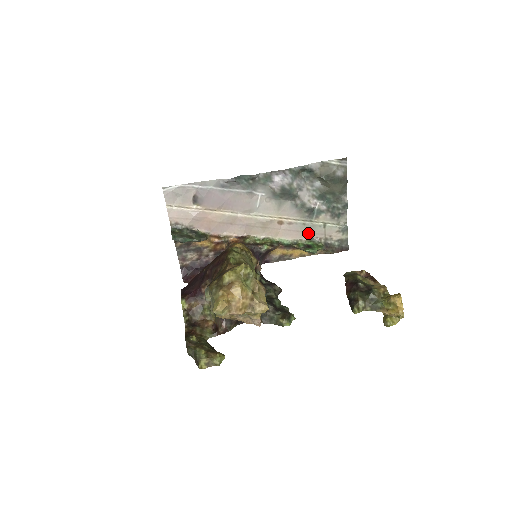
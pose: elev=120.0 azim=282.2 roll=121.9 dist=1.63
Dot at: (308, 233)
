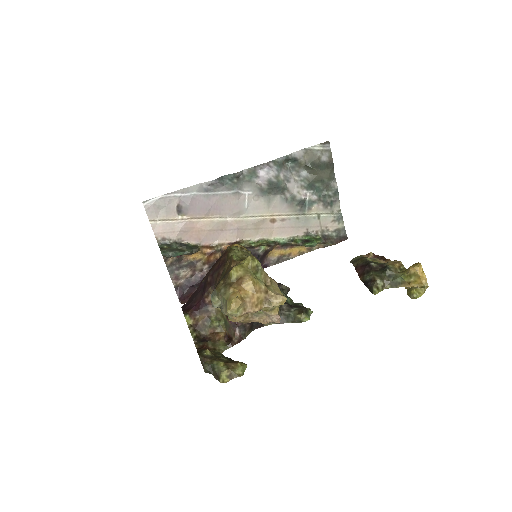
Dot at: (303, 228)
